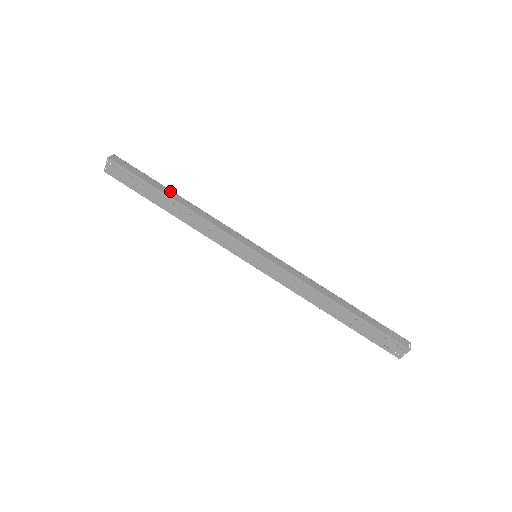
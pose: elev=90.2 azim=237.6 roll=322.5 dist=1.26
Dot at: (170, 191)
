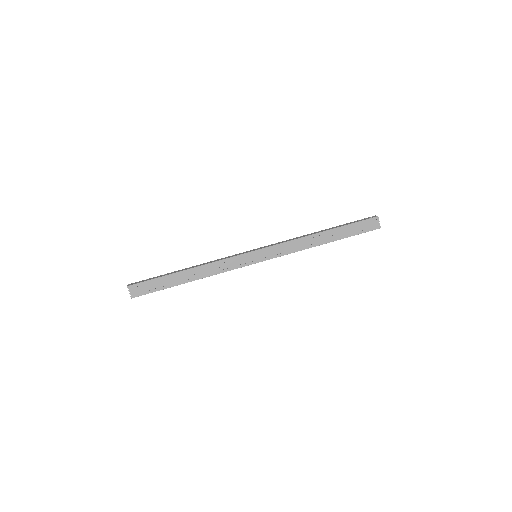
Dot at: (178, 271)
